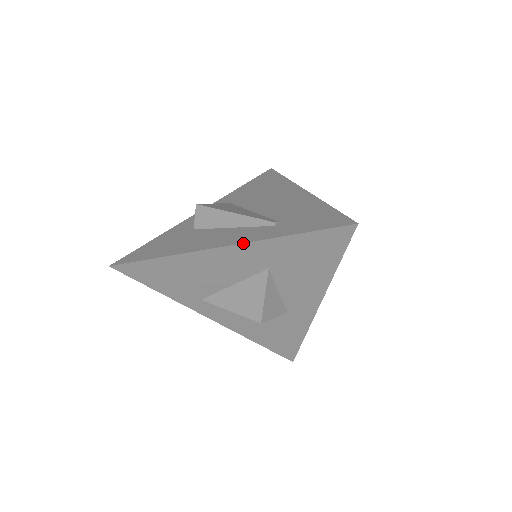
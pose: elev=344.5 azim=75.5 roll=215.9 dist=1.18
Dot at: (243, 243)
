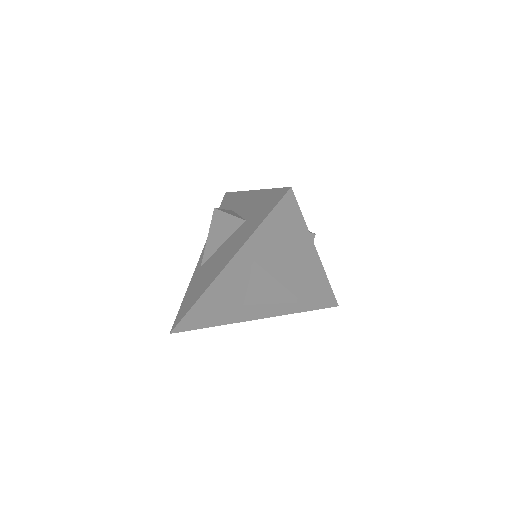
Dot at: occluded
